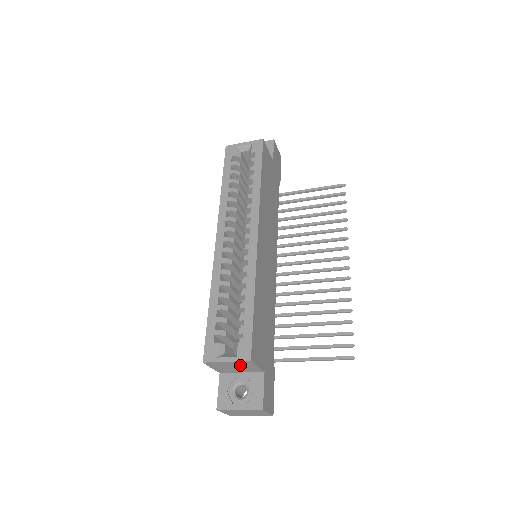
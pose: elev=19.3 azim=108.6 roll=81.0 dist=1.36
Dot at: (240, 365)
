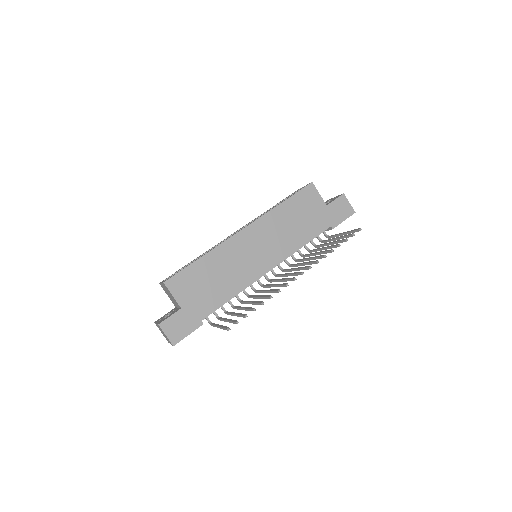
Dot at: (168, 291)
